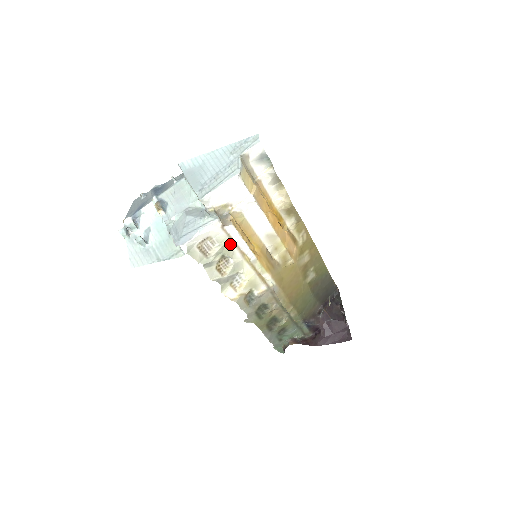
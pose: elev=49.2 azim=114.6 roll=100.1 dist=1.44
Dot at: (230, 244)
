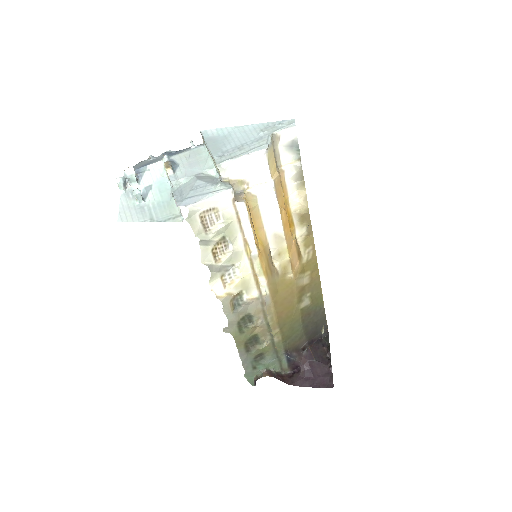
Dot at: (235, 226)
